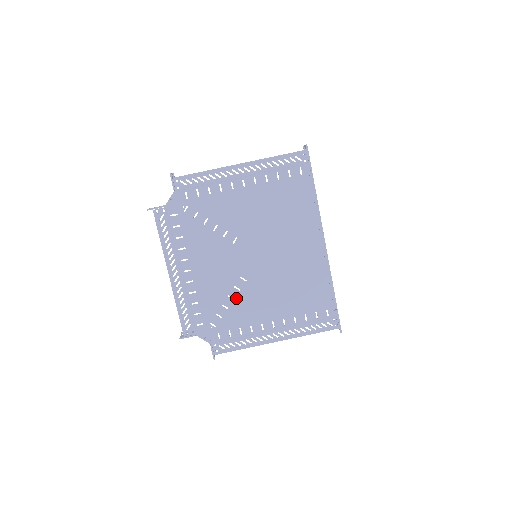
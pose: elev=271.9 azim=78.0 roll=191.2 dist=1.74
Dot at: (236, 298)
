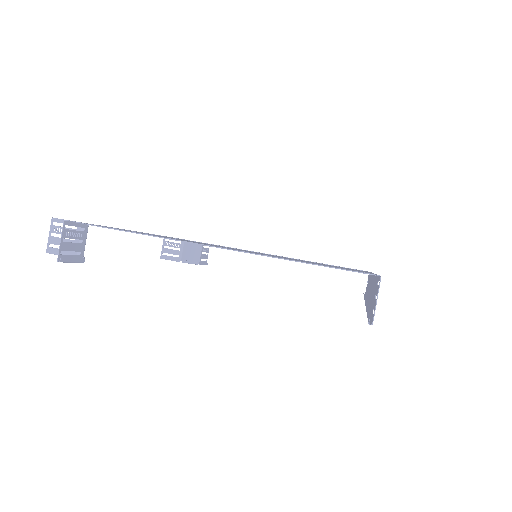
Dot at: occluded
